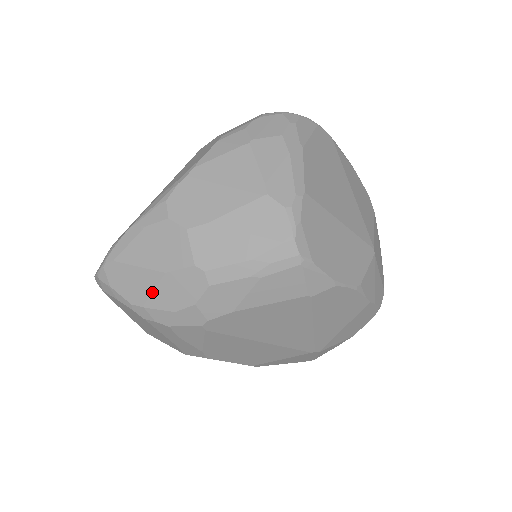
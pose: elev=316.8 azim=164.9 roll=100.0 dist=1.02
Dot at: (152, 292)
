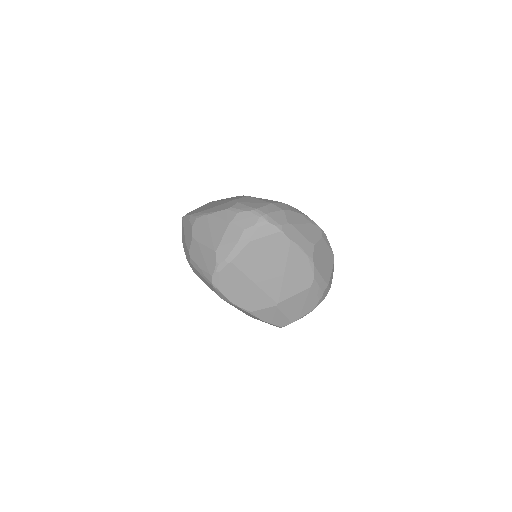
Dot at: (184, 245)
